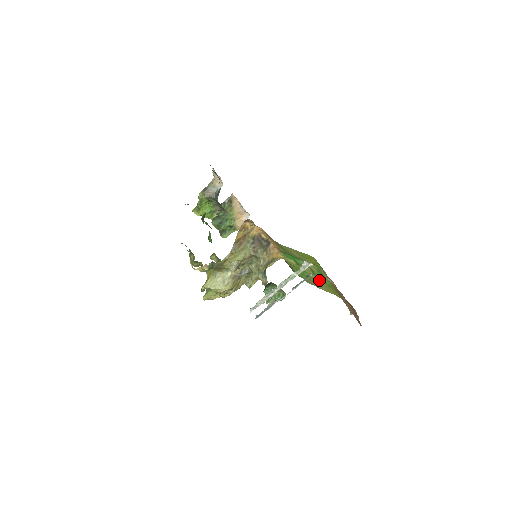
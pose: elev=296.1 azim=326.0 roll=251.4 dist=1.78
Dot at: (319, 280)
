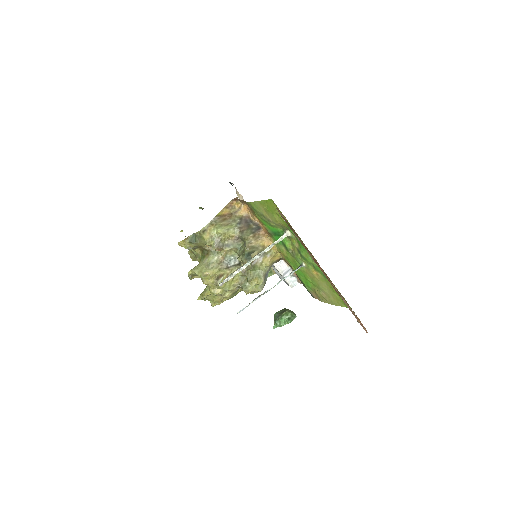
Dot at: (313, 271)
